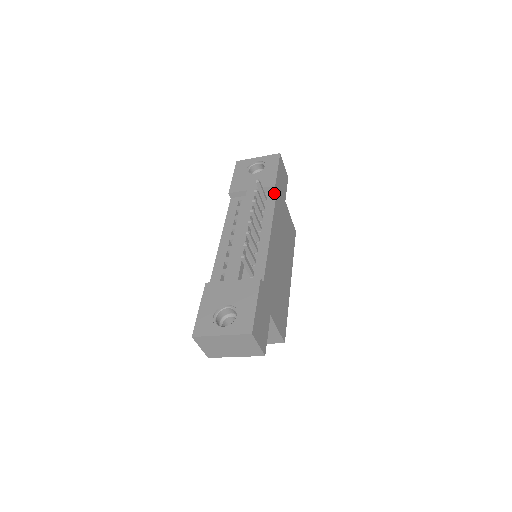
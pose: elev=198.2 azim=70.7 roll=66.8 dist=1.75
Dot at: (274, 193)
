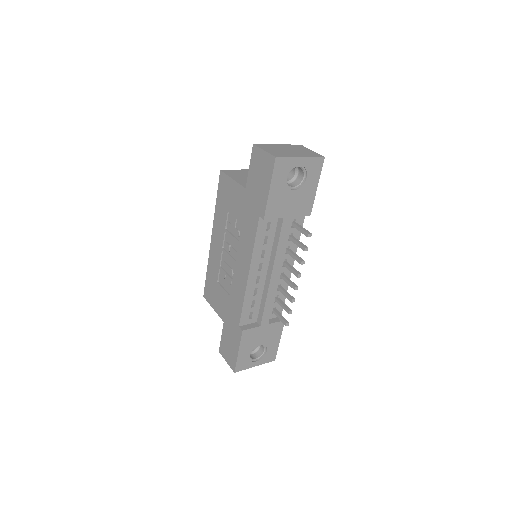
Dot at: (303, 216)
